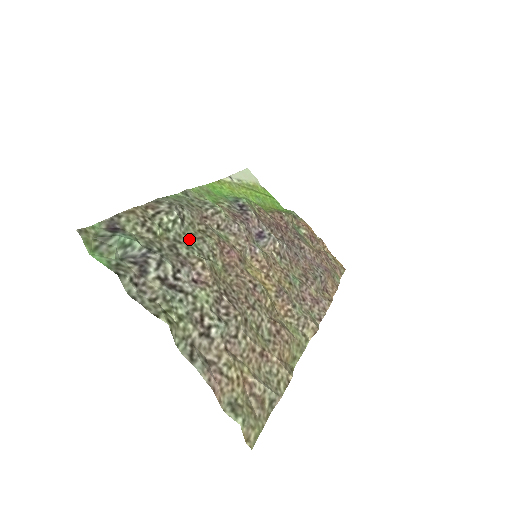
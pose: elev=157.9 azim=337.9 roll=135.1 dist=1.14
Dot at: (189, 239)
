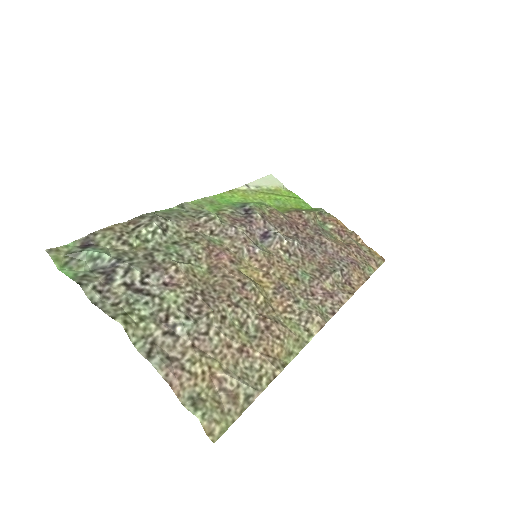
Dot at: (170, 247)
